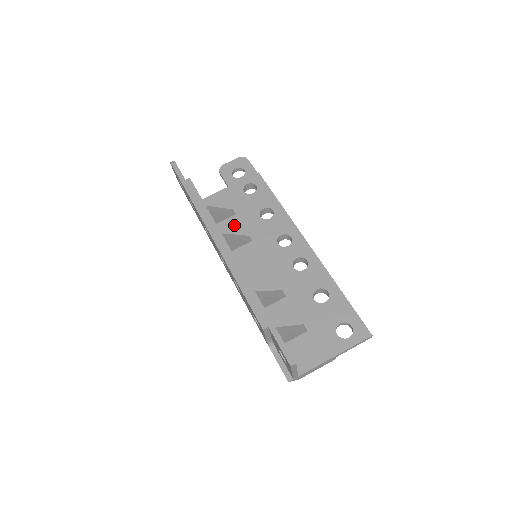
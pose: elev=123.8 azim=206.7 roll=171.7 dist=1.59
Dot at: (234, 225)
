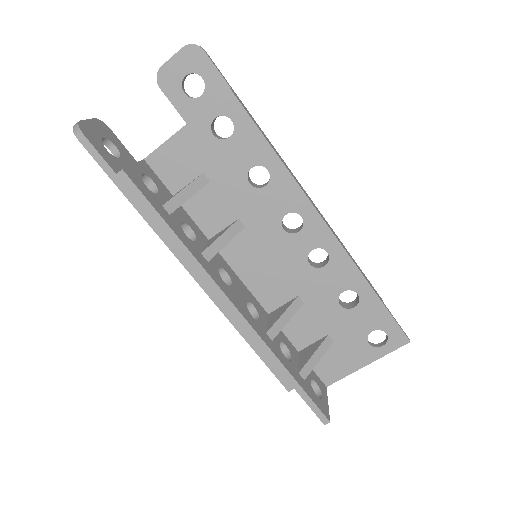
Dot at: (212, 202)
